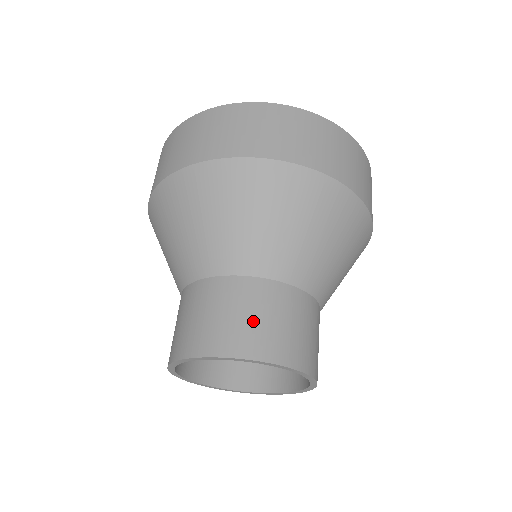
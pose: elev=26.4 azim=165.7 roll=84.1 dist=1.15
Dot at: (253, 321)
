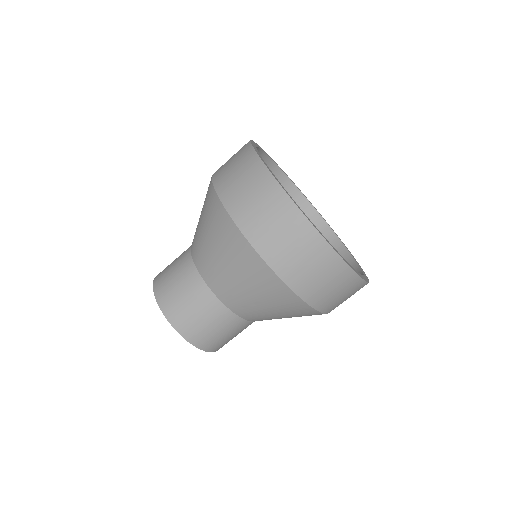
Dot at: (200, 322)
